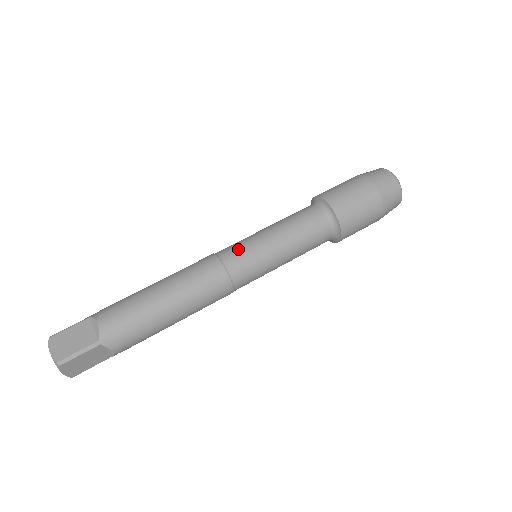
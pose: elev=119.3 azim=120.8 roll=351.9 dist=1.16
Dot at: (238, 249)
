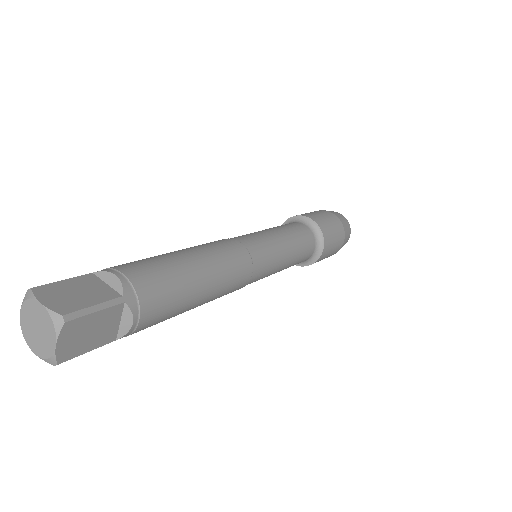
Dot at: (250, 237)
